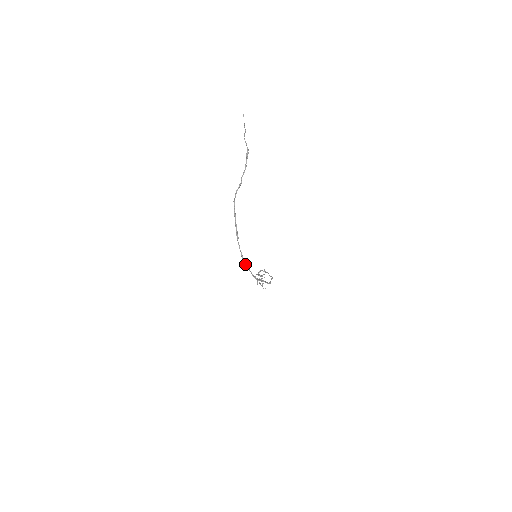
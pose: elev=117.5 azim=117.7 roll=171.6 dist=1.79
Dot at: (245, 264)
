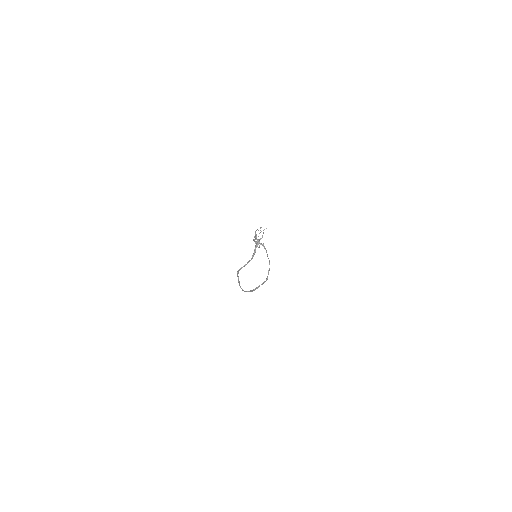
Dot at: (245, 291)
